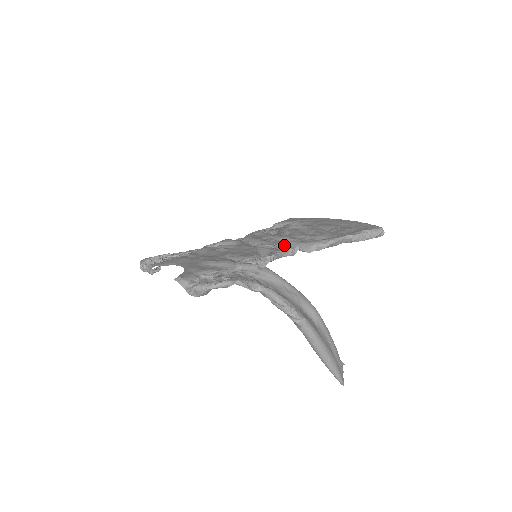
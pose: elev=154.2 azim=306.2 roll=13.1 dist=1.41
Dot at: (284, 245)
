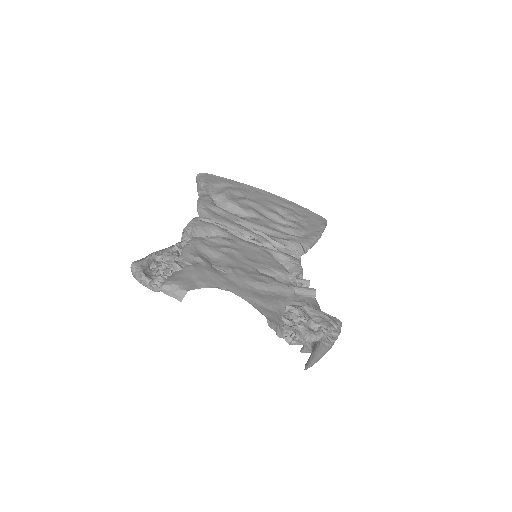
Dot at: (285, 246)
